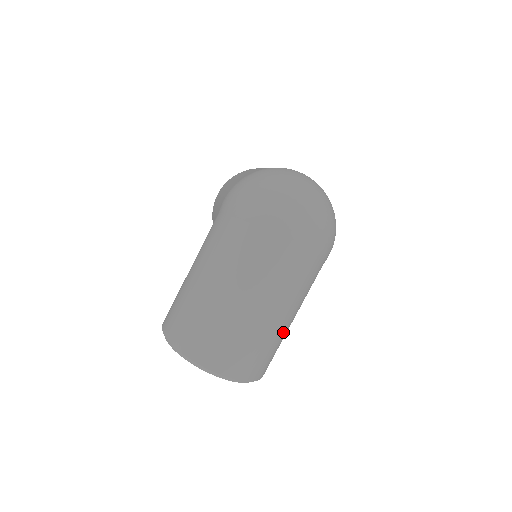
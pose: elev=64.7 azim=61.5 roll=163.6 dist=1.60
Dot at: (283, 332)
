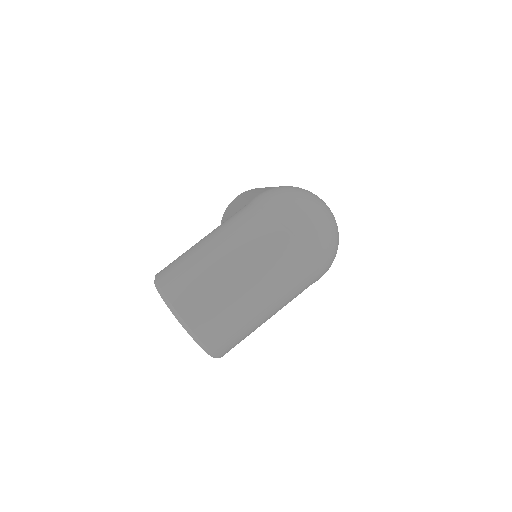
Dot at: (258, 324)
